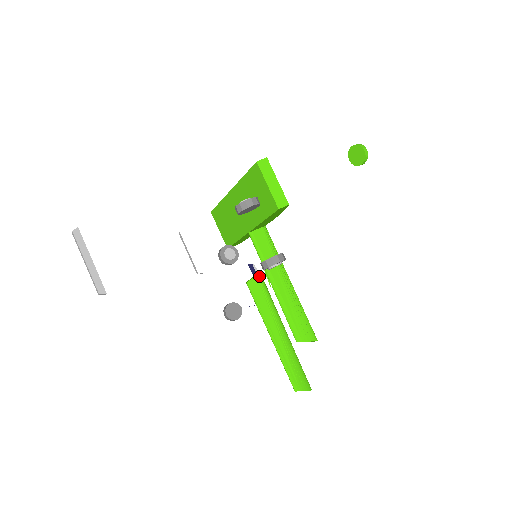
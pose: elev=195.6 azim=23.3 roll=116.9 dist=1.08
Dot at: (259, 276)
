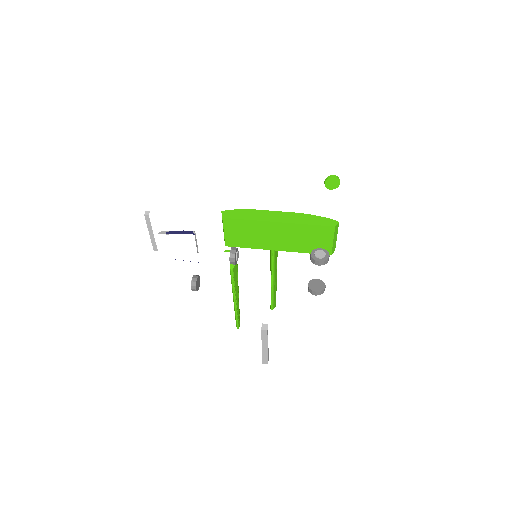
Dot at: occluded
